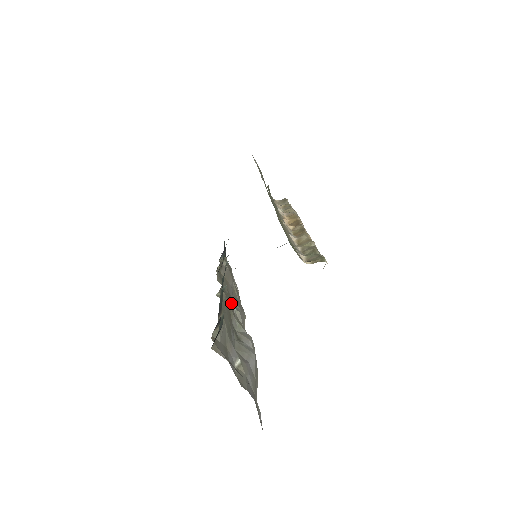
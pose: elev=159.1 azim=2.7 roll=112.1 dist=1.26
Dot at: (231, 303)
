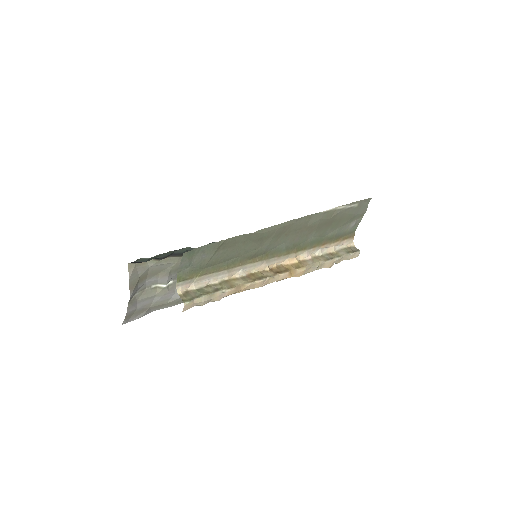
Dot at: occluded
